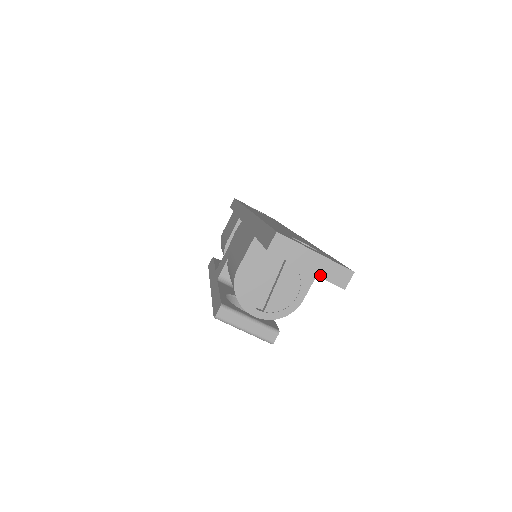
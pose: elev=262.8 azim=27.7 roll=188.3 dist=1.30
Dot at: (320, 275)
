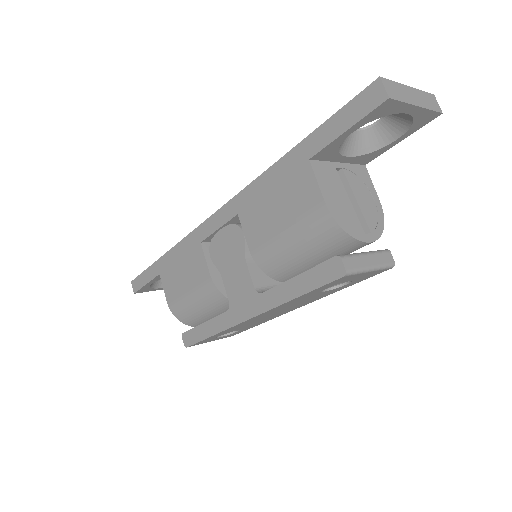
Dot at: (425, 107)
